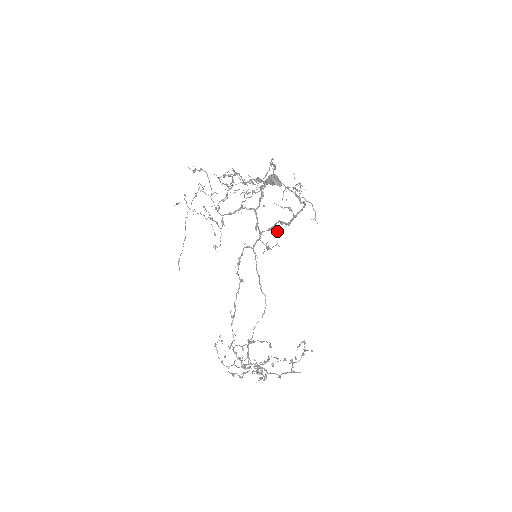
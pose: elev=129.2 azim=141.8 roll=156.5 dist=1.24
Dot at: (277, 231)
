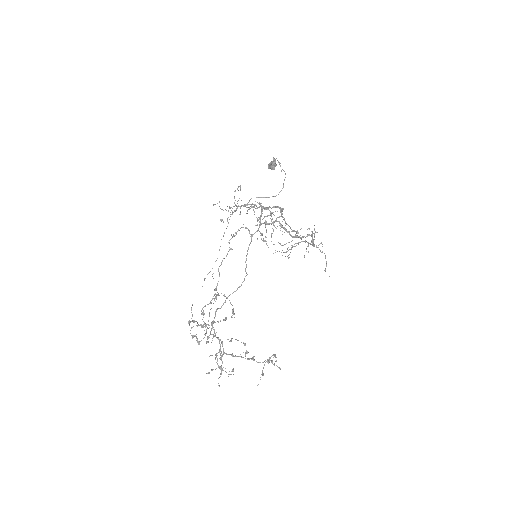
Dot at: (280, 244)
